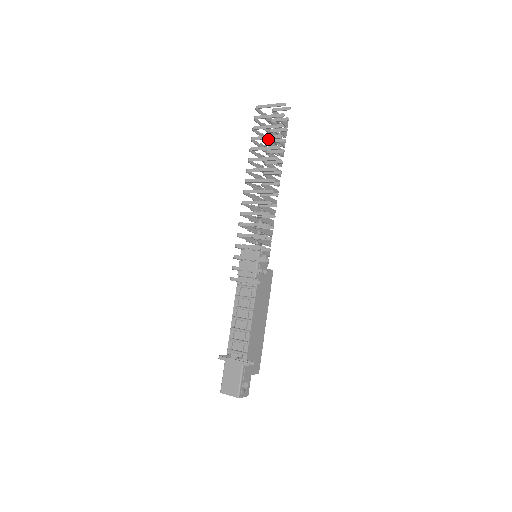
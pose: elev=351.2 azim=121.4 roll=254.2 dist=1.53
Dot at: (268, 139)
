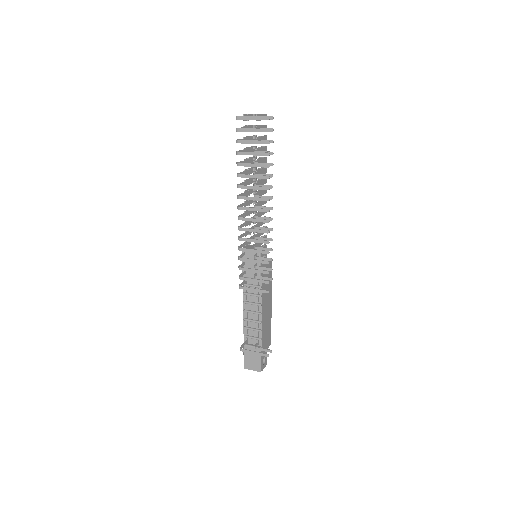
Dot at: (249, 137)
